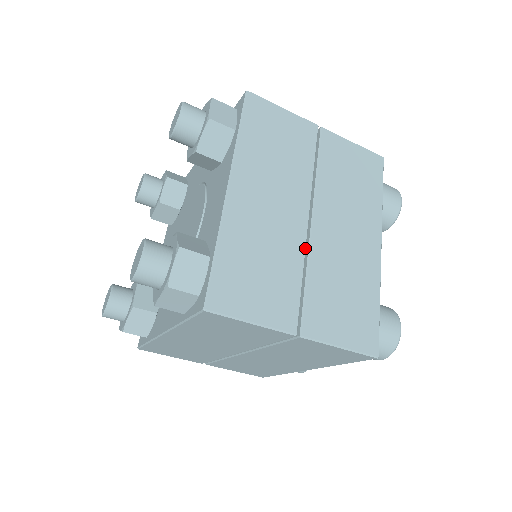
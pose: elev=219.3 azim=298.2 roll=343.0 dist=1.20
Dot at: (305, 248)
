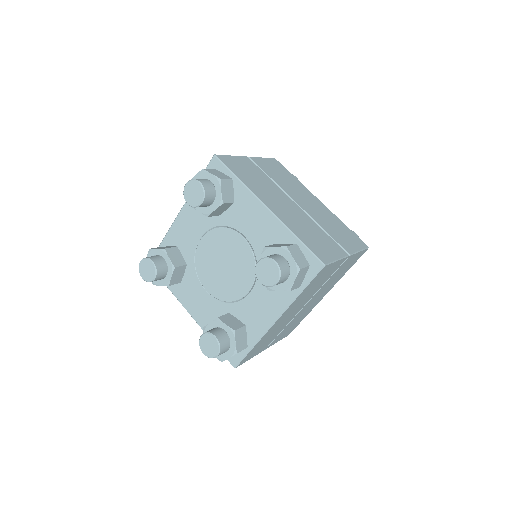
Dot at: (291, 320)
